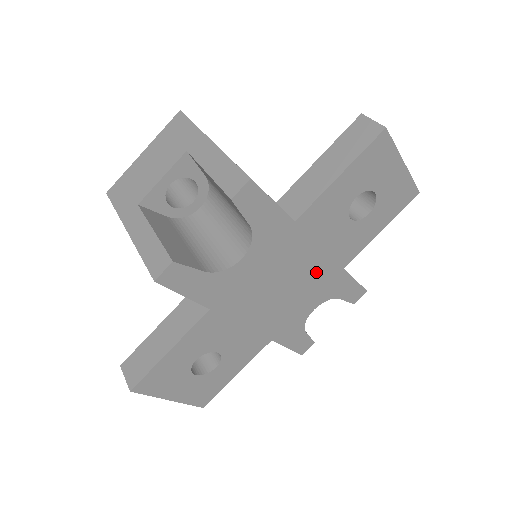
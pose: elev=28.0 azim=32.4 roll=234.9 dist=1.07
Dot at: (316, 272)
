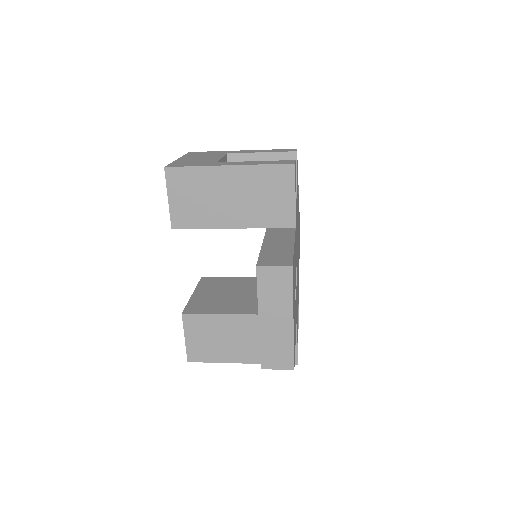
Dot at: occluded
